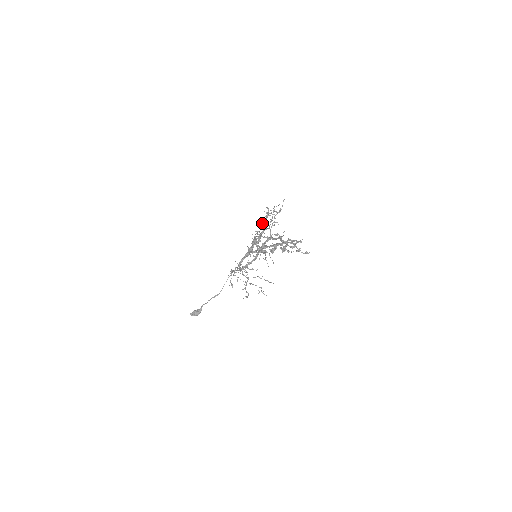
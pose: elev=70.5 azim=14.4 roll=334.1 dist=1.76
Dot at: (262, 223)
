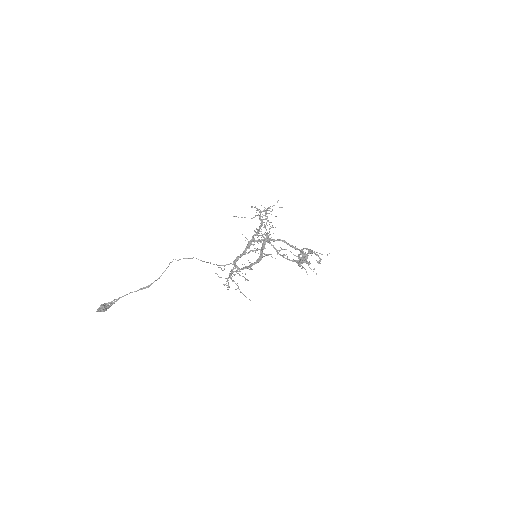
Dot at: (261, 222)
